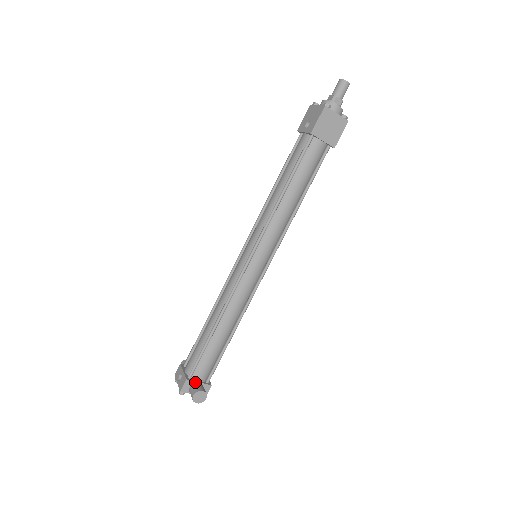
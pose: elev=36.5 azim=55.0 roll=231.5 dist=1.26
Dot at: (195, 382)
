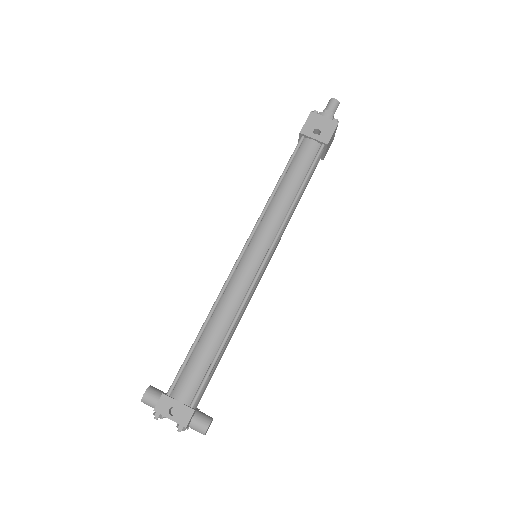
Dot at: (196, 411)
